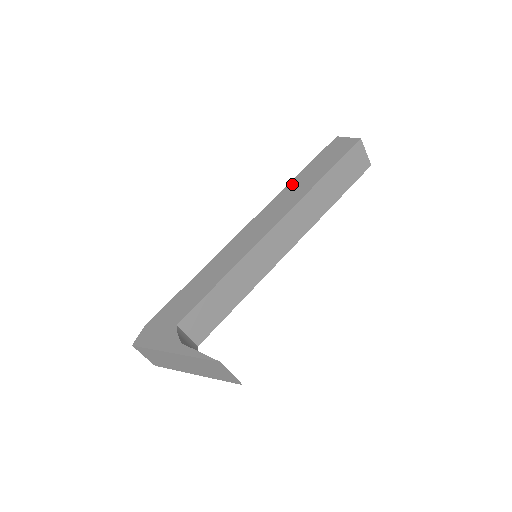
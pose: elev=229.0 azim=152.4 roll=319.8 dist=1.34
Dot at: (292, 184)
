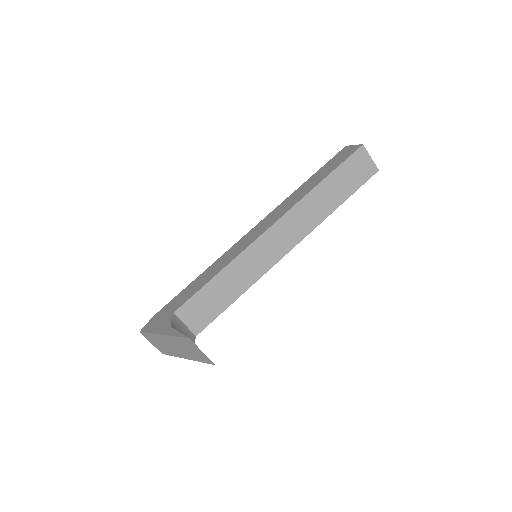
Dot at: (297, 191)
